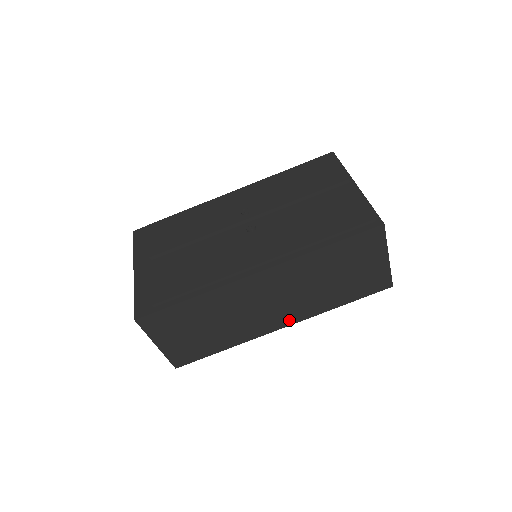
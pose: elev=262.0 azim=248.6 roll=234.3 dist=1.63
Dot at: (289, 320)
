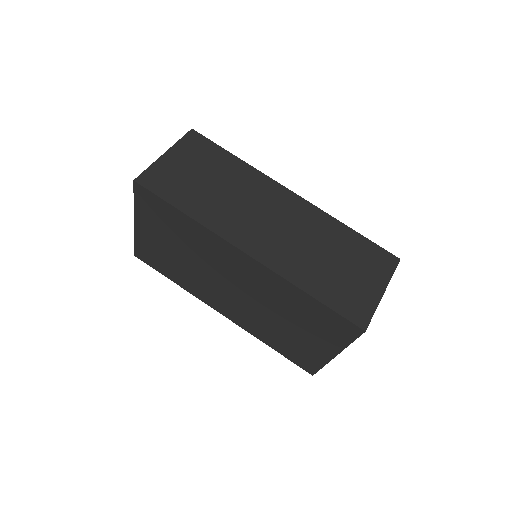
Dot at: (259, 253)
